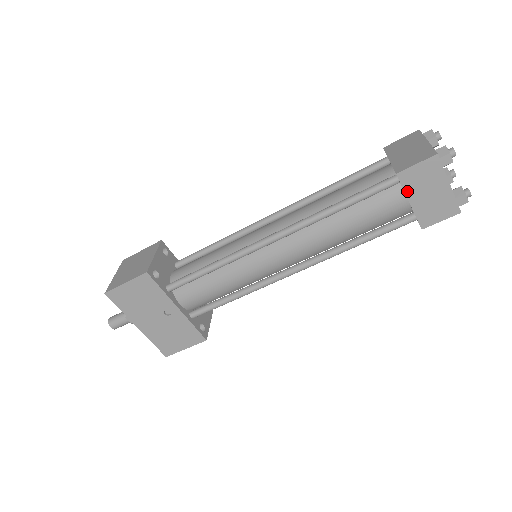
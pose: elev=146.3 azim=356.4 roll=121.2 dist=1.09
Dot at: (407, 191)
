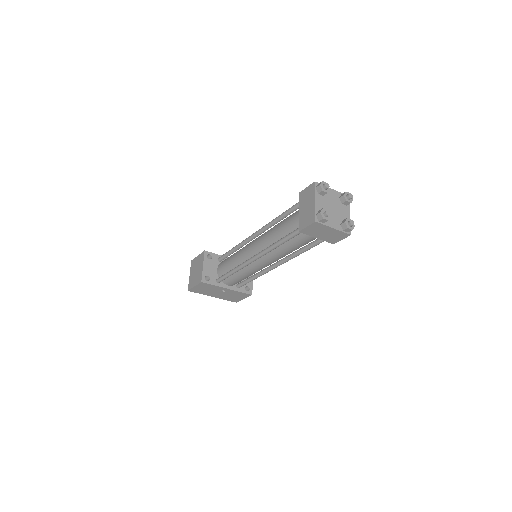
Dot at: (311, 235)
